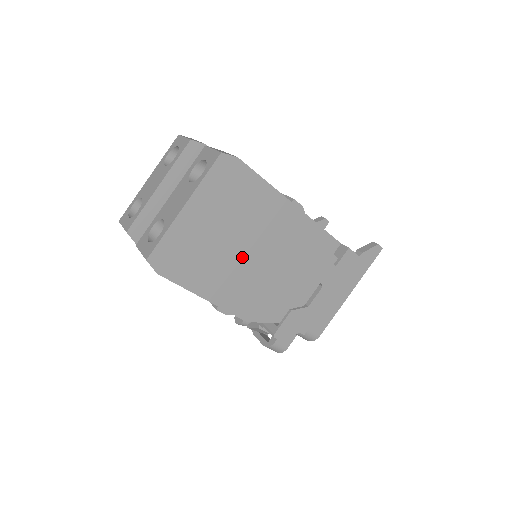
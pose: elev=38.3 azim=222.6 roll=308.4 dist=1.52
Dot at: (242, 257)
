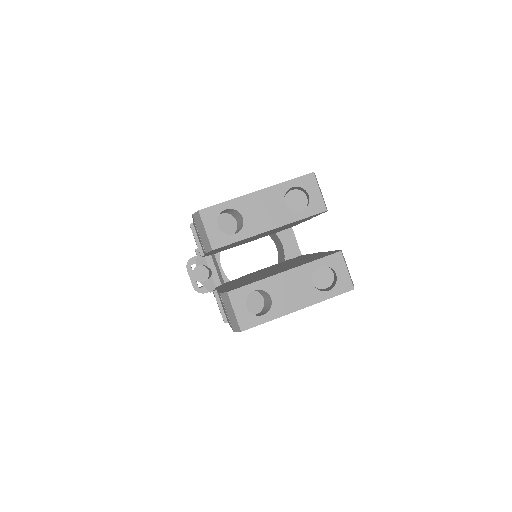
Dot at: occluded
